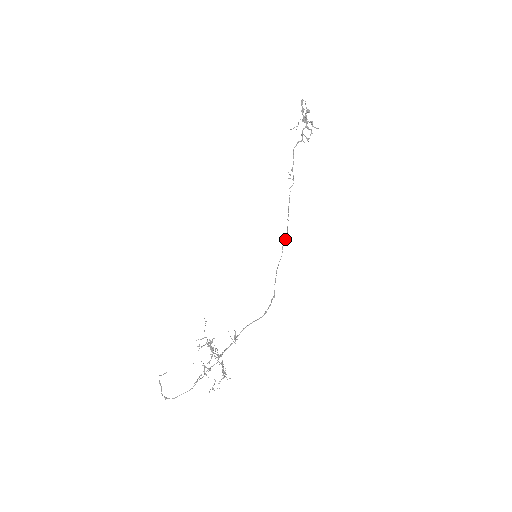
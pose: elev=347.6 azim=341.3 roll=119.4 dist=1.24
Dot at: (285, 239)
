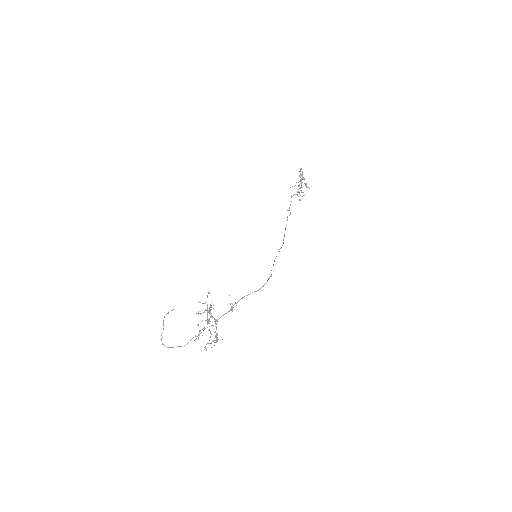
Dot at: occluded
